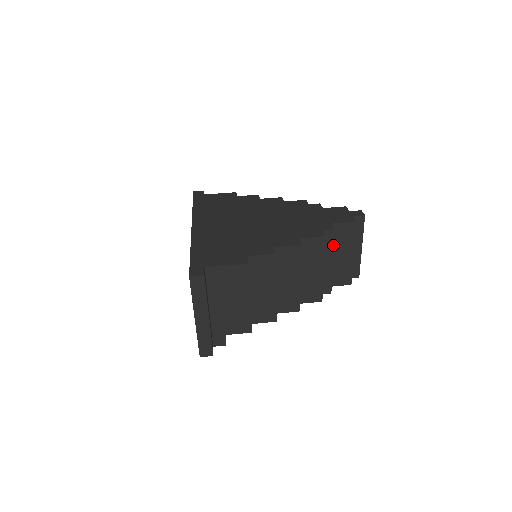
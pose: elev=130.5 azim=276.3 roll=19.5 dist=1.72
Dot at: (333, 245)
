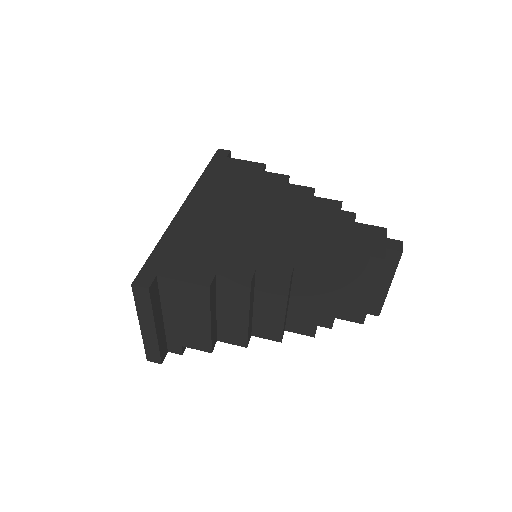
Dot at: (343, 280)
